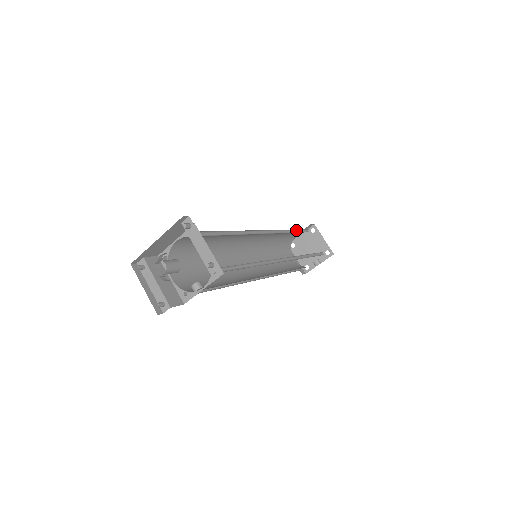
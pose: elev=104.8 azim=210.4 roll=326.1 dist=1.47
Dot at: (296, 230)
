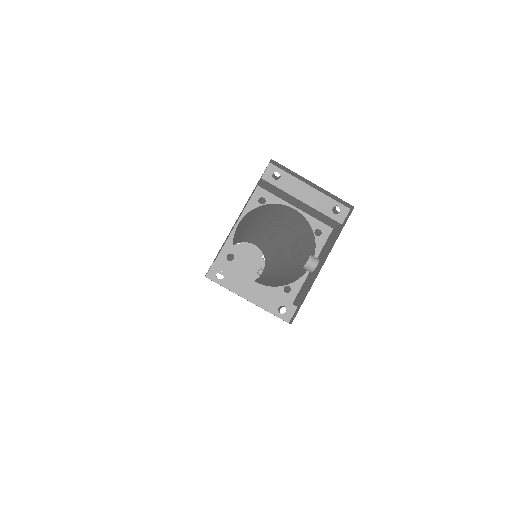
Dot at: occluded
